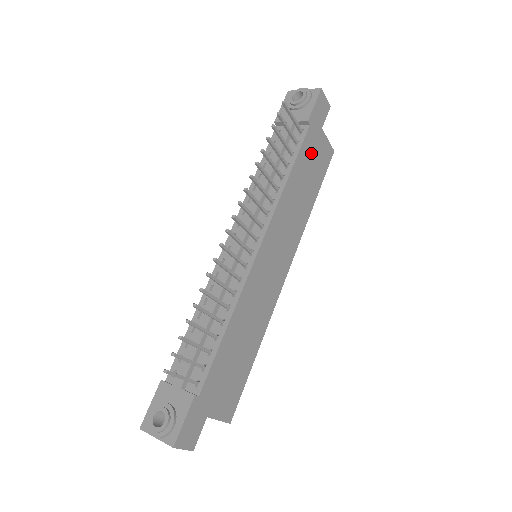
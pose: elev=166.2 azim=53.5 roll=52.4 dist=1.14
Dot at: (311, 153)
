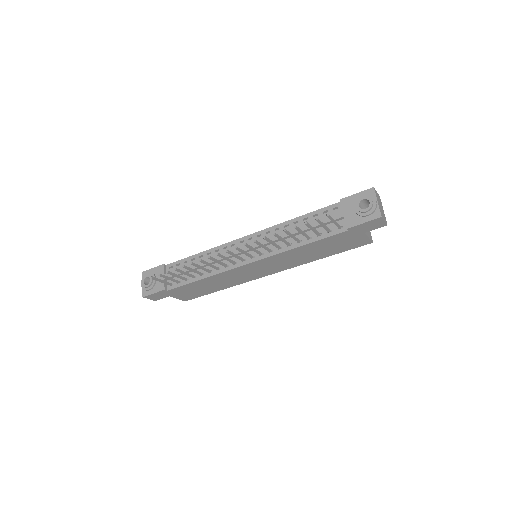
Dot at: (339, 240)
